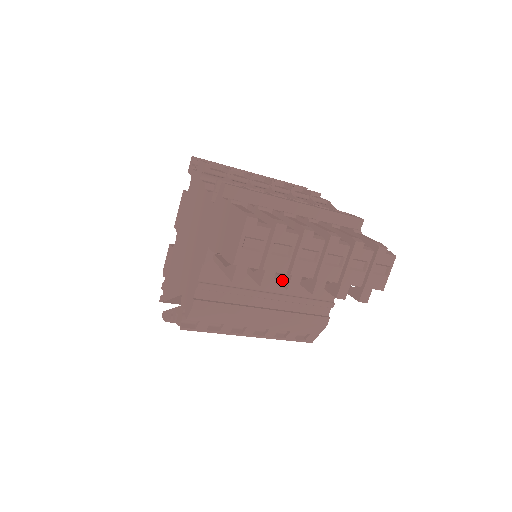
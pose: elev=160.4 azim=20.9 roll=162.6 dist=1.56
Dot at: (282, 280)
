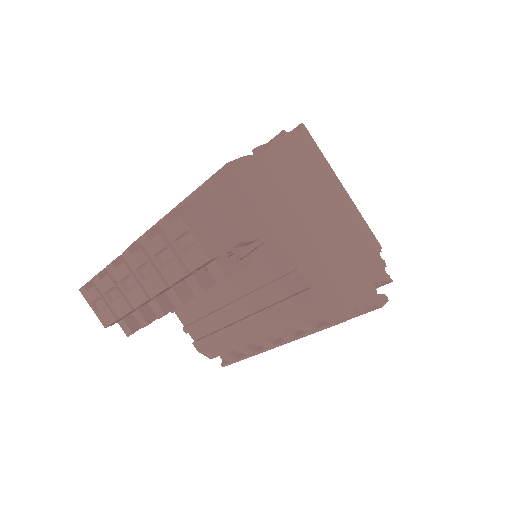
Dot at: occluded
